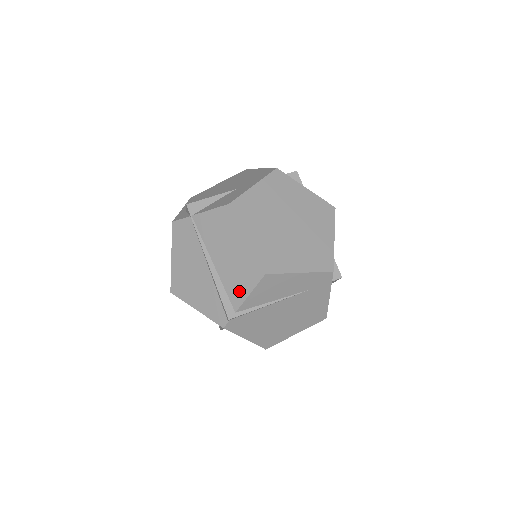
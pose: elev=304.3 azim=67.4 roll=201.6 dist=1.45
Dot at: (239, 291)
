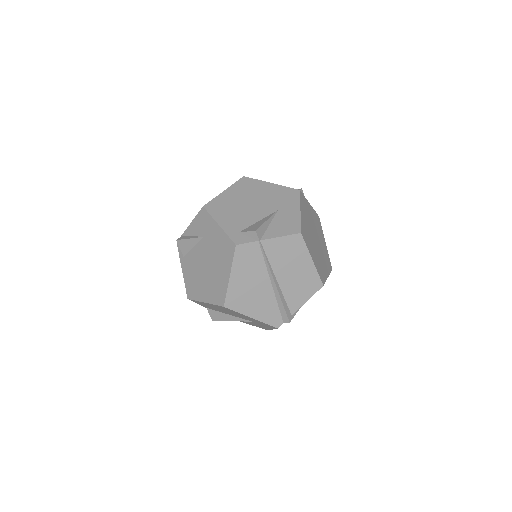
Dot at: (298, 299)
